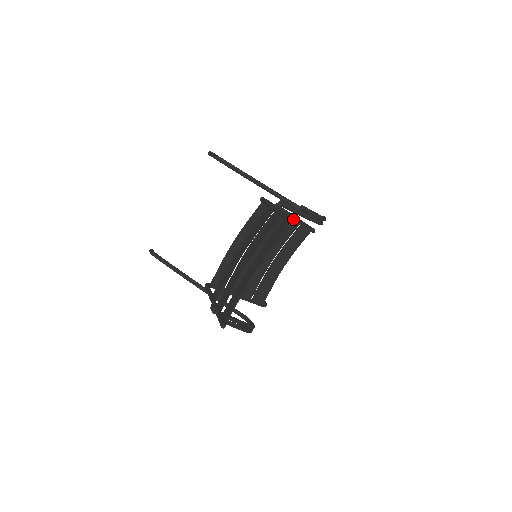
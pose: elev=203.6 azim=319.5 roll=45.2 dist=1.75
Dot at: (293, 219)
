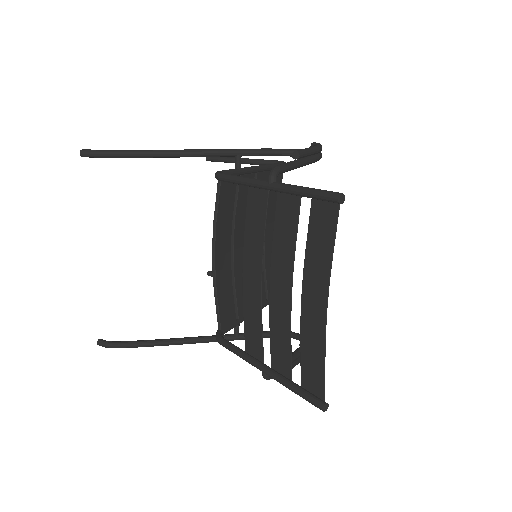
Dot at: (342, 194)
